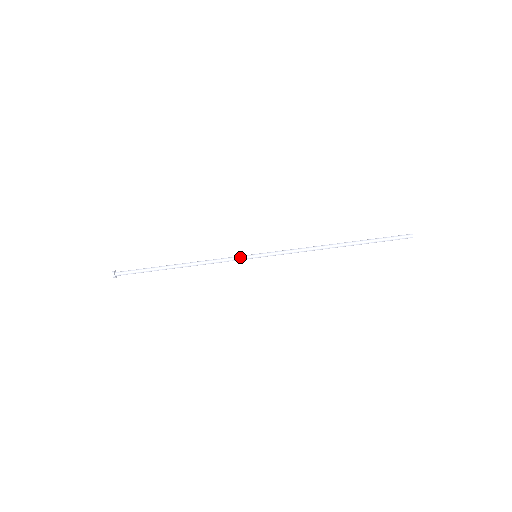
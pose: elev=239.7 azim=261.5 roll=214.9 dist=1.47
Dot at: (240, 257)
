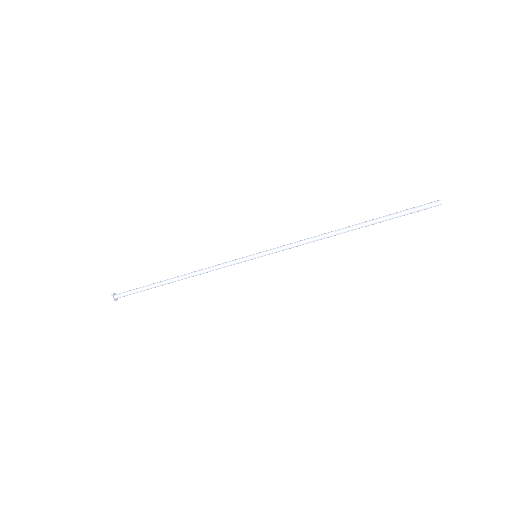
Dot at: (238, 260)
